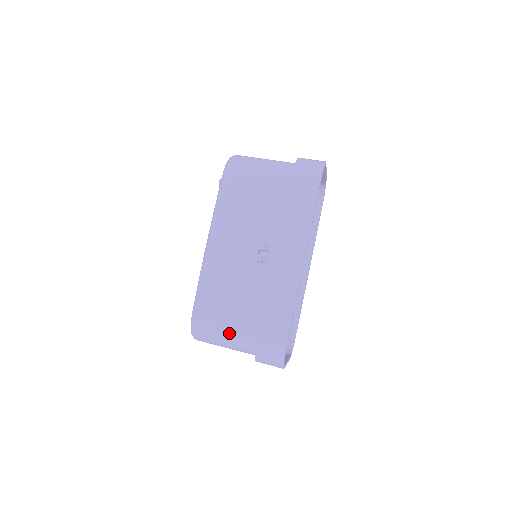
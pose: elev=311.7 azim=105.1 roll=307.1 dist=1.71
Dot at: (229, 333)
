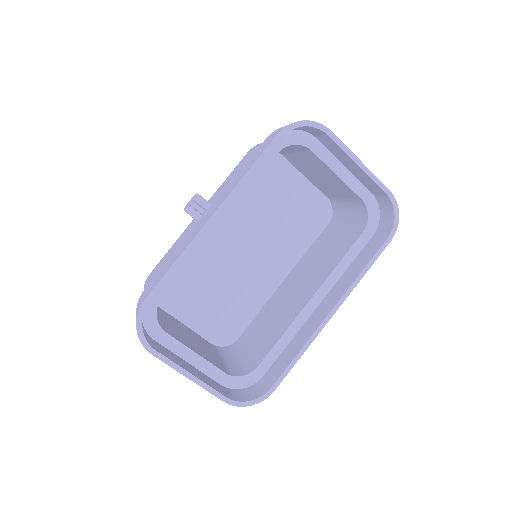
Dot at: occluded
